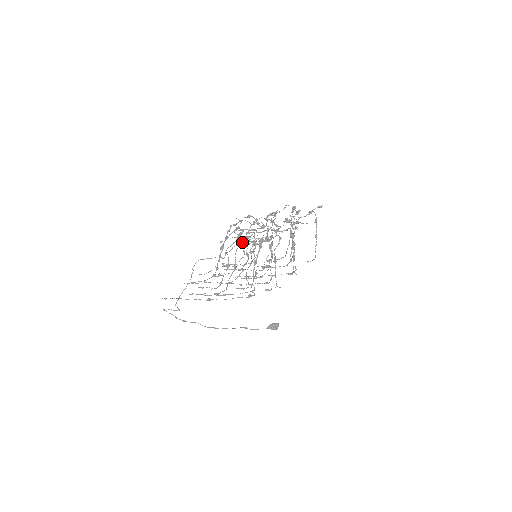
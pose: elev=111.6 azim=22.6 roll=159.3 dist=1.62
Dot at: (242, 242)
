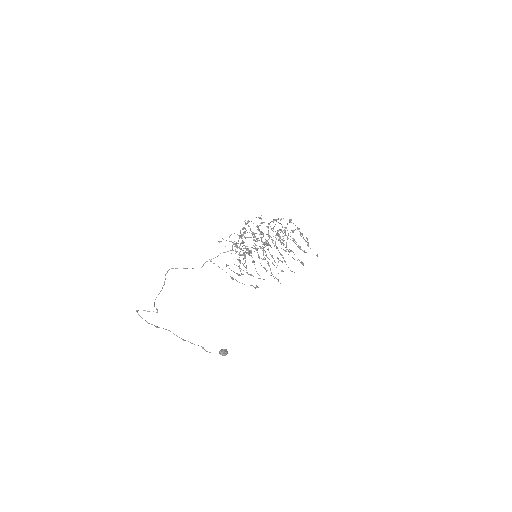
Dot at: (232, 248)
